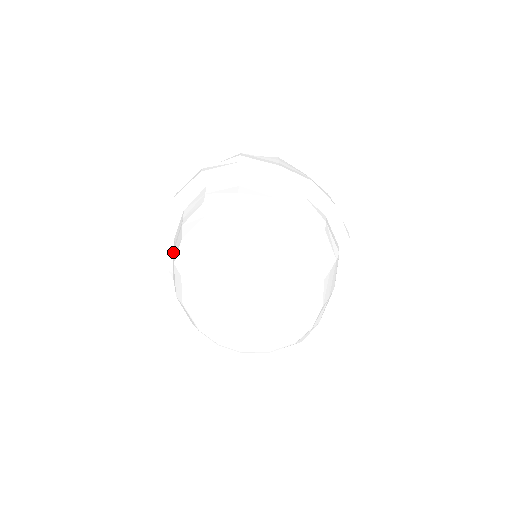
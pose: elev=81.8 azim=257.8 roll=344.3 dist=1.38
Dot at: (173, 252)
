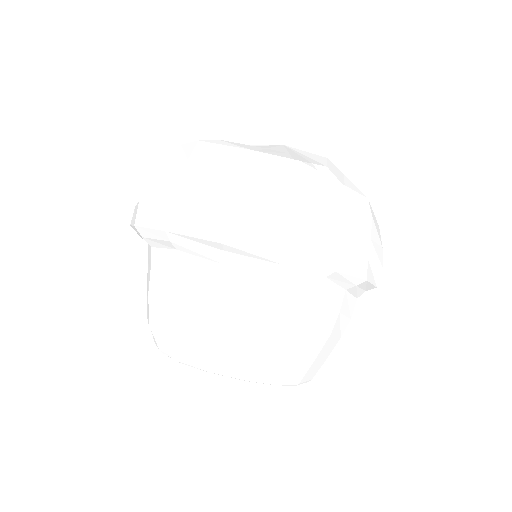
Dot at: occluded
